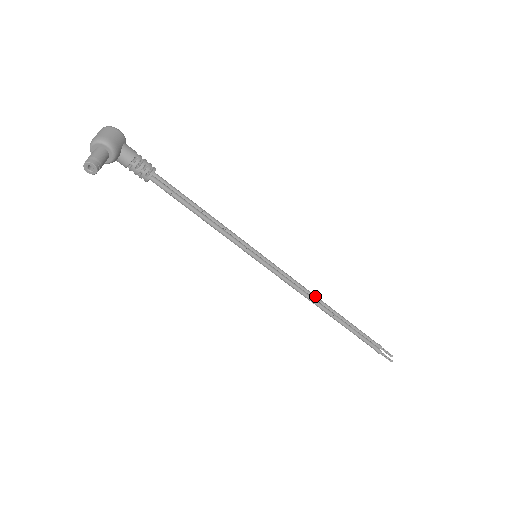
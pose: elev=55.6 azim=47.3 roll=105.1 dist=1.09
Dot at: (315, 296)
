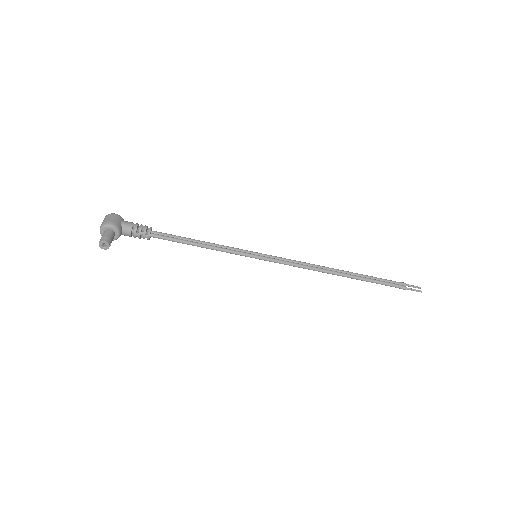
Dot at: (321, 266)
